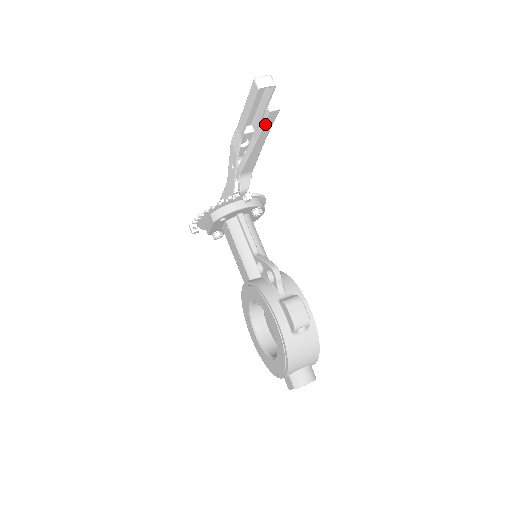
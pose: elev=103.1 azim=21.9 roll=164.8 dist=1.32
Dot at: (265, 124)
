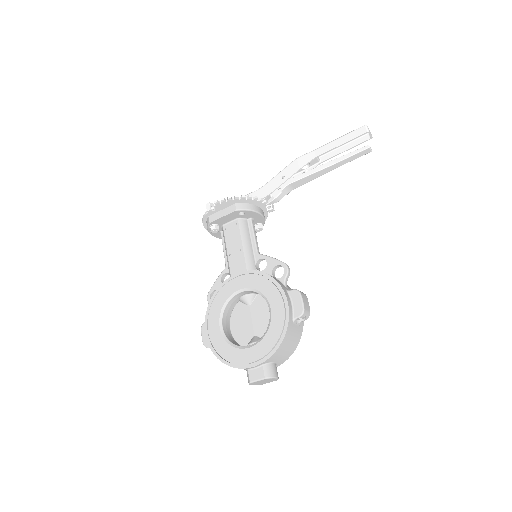
Dot at: (355, 155)
